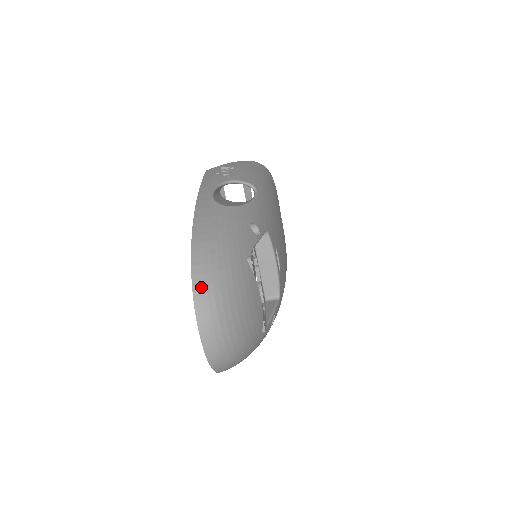
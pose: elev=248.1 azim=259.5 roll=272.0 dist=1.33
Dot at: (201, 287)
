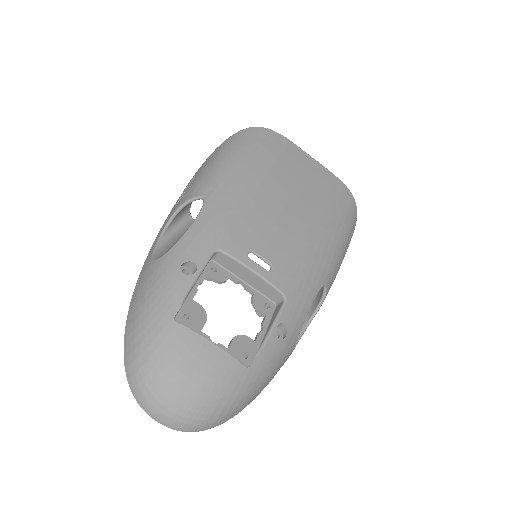
Dot at: (132, 379)
